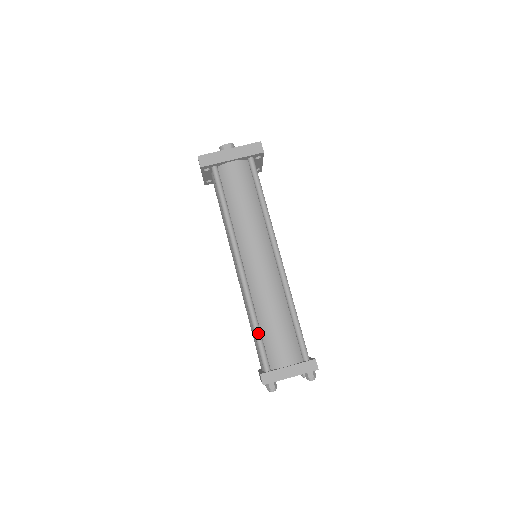
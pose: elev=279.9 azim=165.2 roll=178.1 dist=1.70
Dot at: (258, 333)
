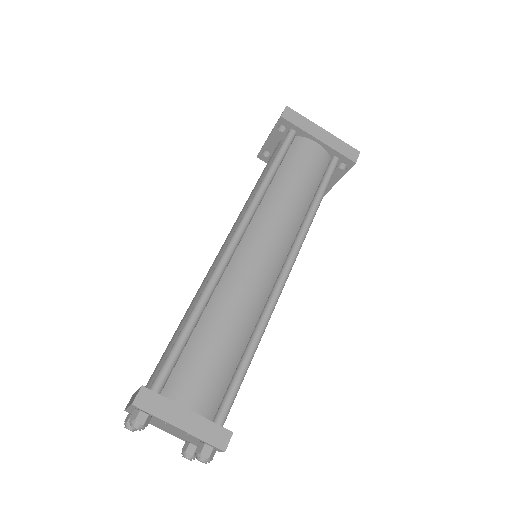
Dot at: (187, 332)
